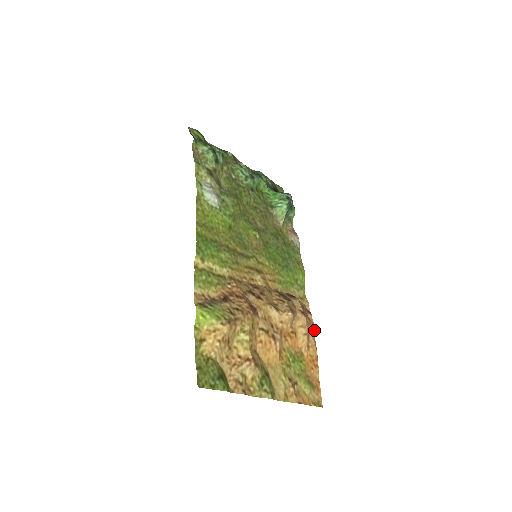
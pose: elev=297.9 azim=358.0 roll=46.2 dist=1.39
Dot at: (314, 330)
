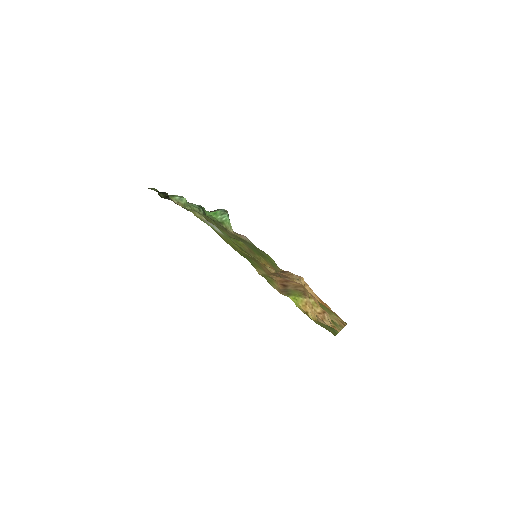
Dot at: occluded
